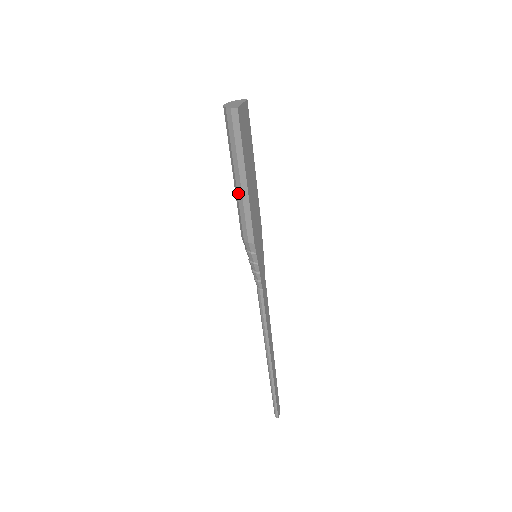
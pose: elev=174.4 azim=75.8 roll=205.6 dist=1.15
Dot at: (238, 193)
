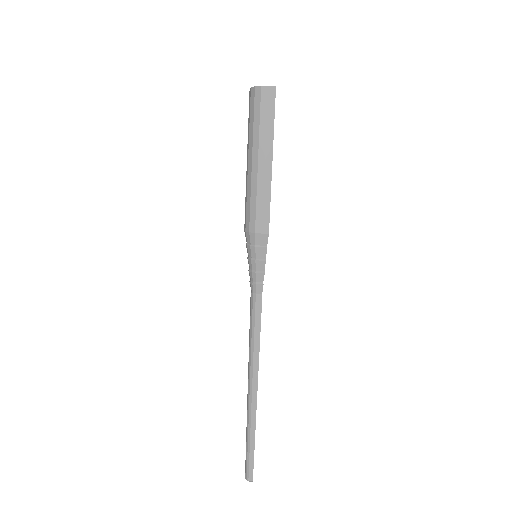
Dot at: (259, 176)
